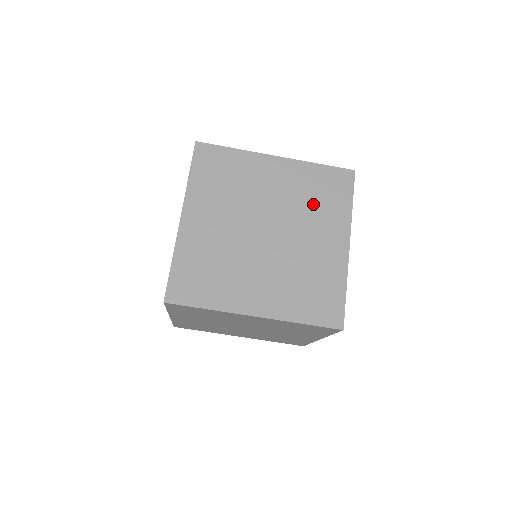
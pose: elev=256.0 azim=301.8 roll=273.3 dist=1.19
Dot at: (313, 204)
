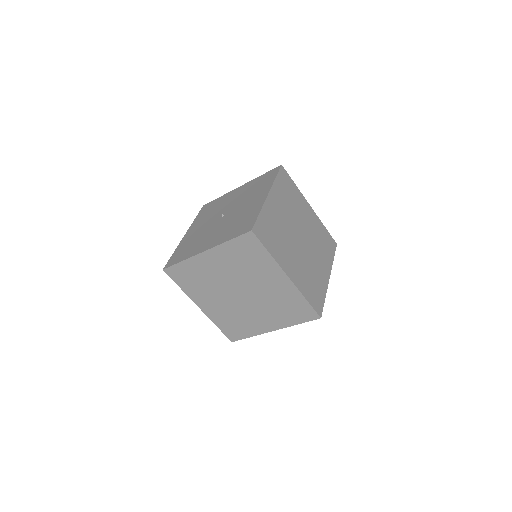
Dot at: (248, 266)
